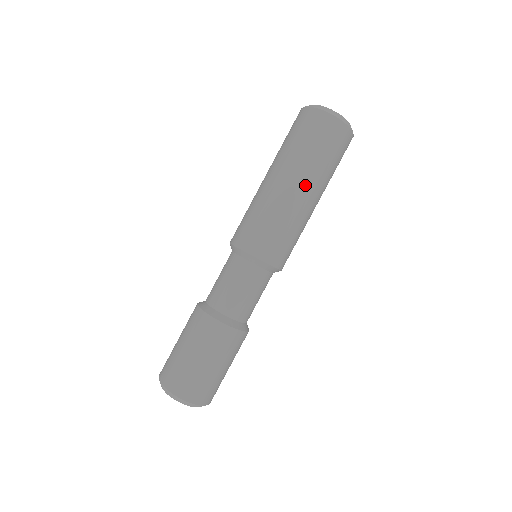
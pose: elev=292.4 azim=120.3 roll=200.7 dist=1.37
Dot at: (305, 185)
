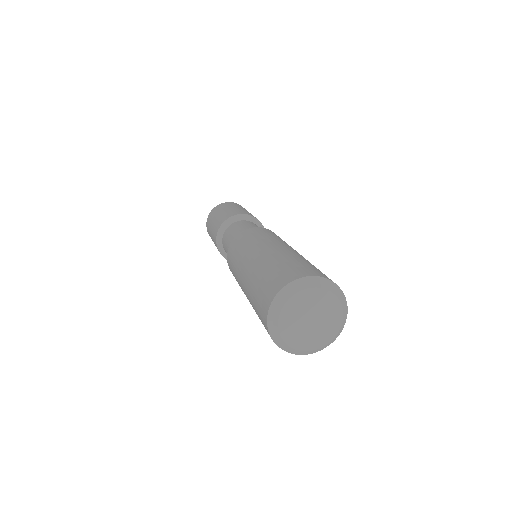
Dot at: occluded
